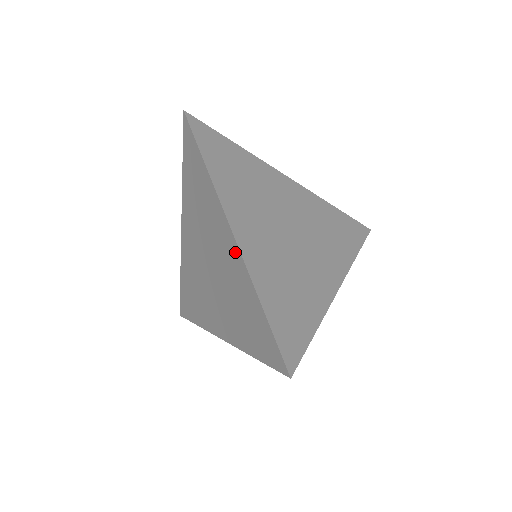
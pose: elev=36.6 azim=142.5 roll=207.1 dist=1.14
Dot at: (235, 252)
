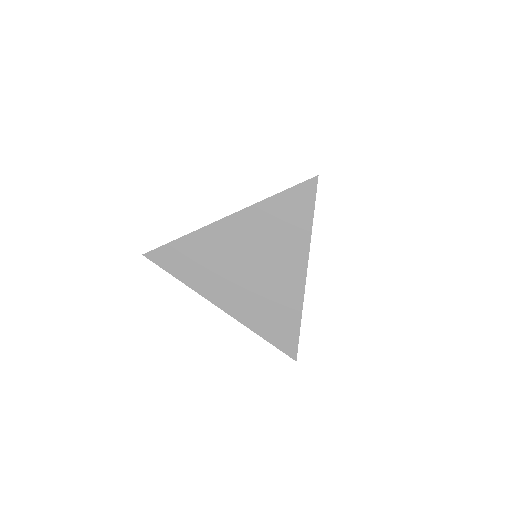
Dot at: occluded
